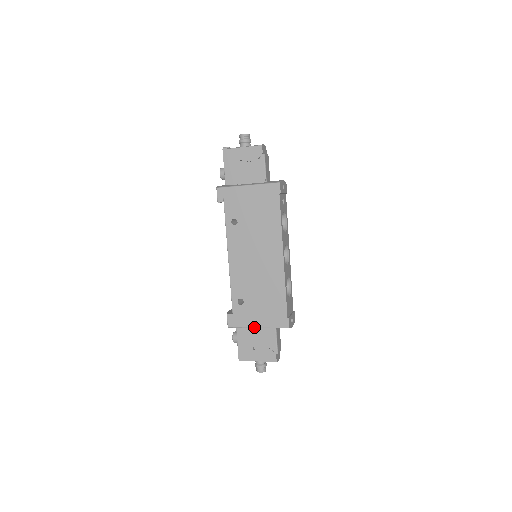
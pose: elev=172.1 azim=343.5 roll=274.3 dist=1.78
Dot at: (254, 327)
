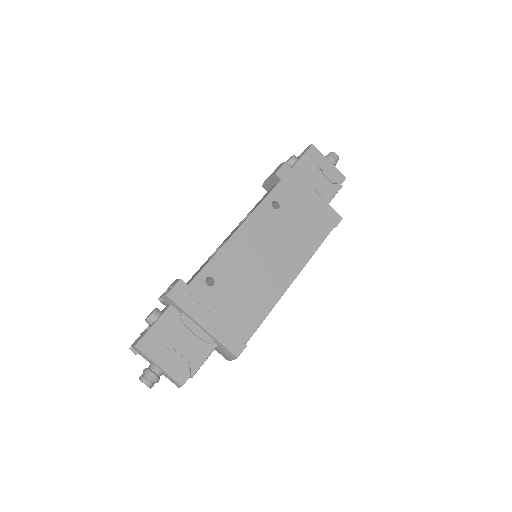
Dot at: (199, 322)
